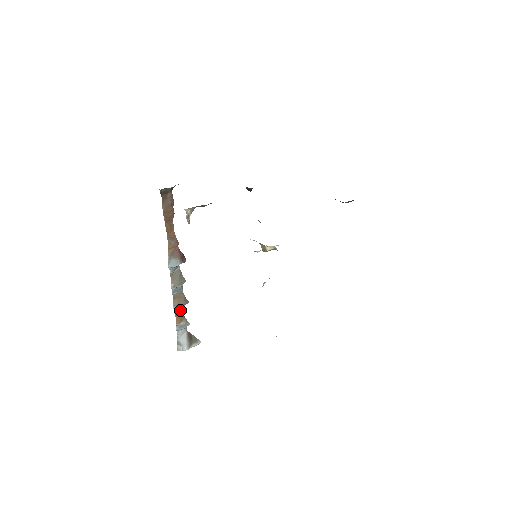
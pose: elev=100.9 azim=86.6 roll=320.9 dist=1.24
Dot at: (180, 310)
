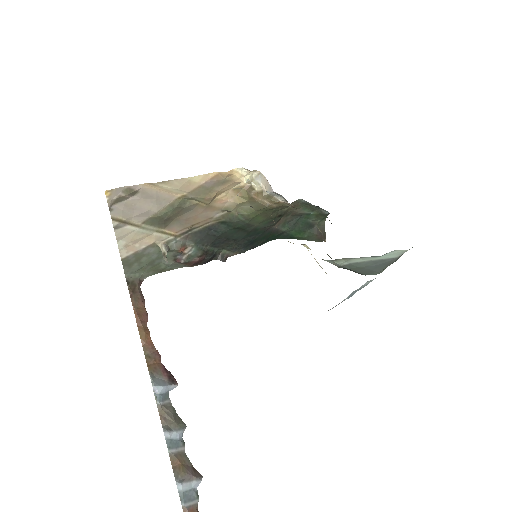
Dot at: (190, 500)
